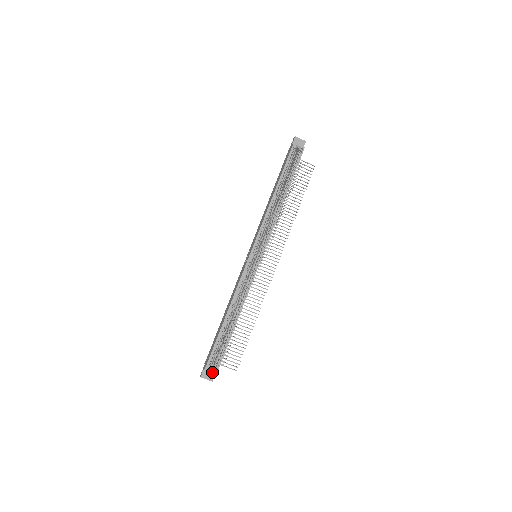
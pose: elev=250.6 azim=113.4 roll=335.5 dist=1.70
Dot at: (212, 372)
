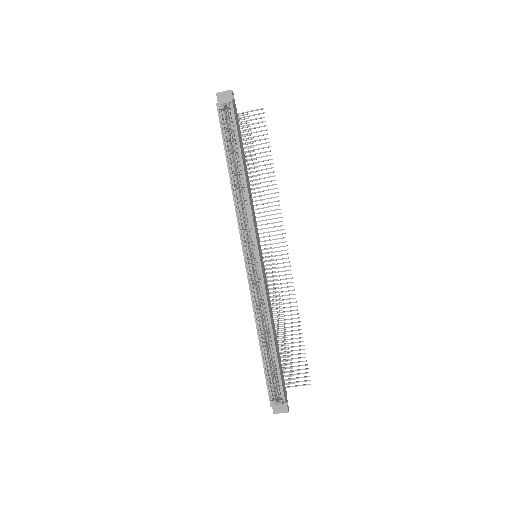
Dot at: occluded
